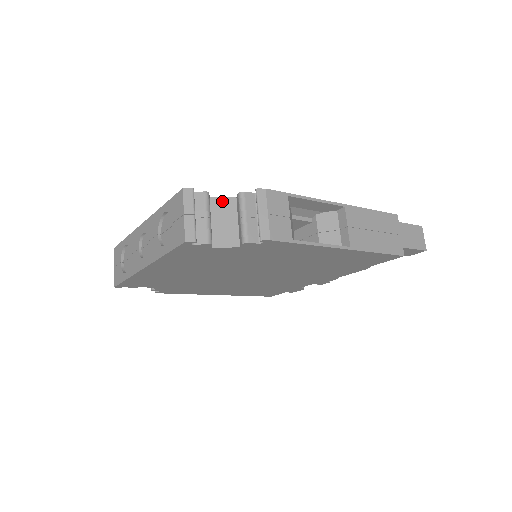
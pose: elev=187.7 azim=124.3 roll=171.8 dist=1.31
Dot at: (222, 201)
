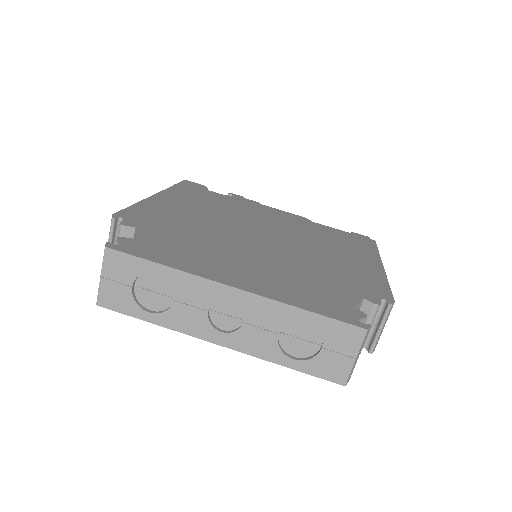
Dot at: (357, 307)
